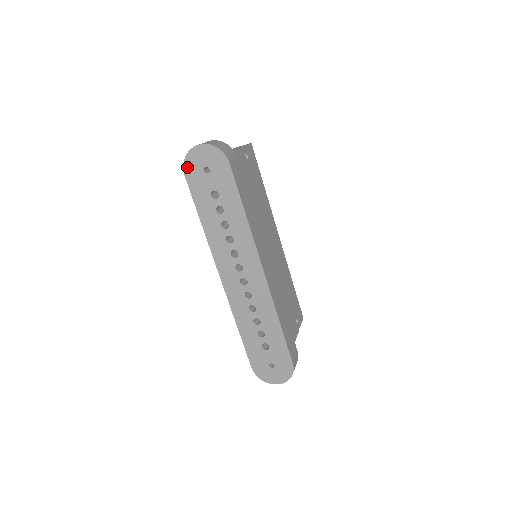
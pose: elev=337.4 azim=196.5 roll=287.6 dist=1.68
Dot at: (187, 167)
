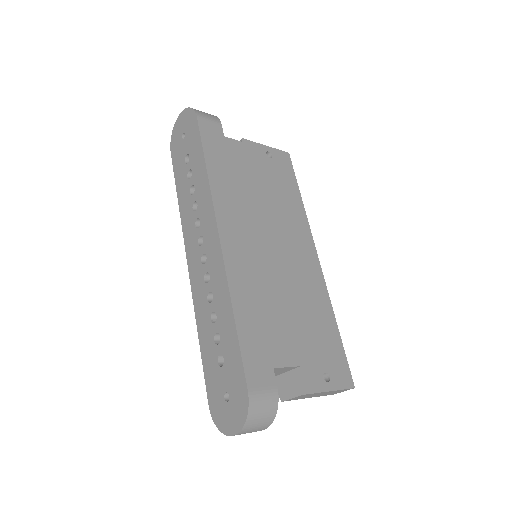
Dot at: (172, 142)
